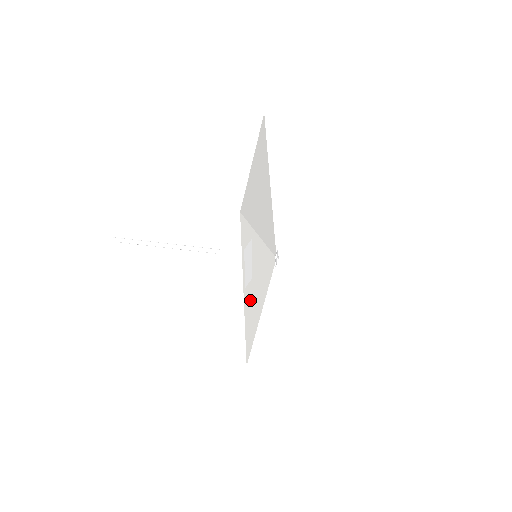
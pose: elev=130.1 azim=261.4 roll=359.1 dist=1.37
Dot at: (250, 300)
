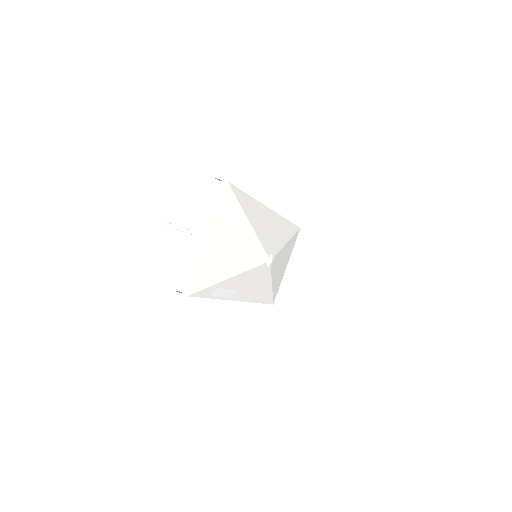
Dot at: (246, 294)
